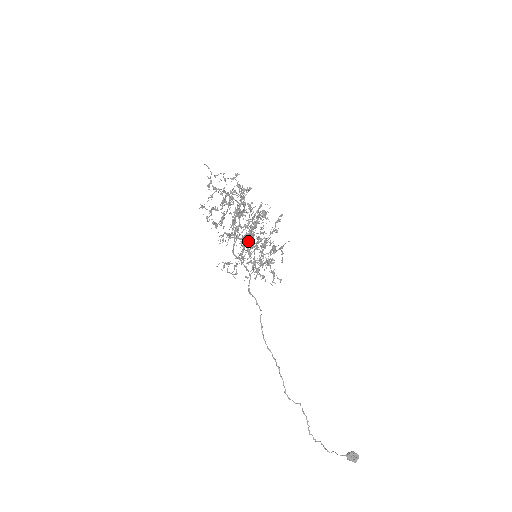
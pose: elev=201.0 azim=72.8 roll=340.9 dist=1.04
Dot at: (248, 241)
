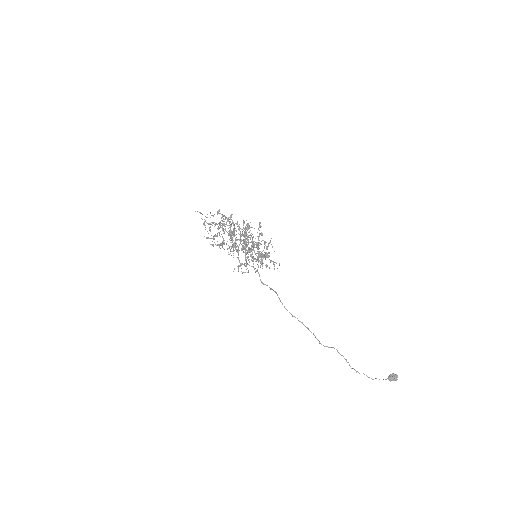
Dot at: occluded
